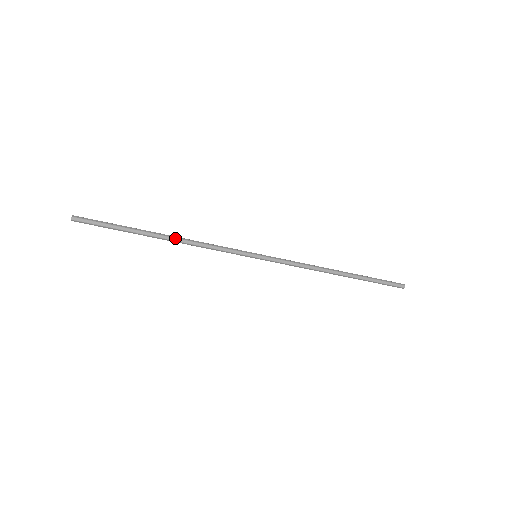
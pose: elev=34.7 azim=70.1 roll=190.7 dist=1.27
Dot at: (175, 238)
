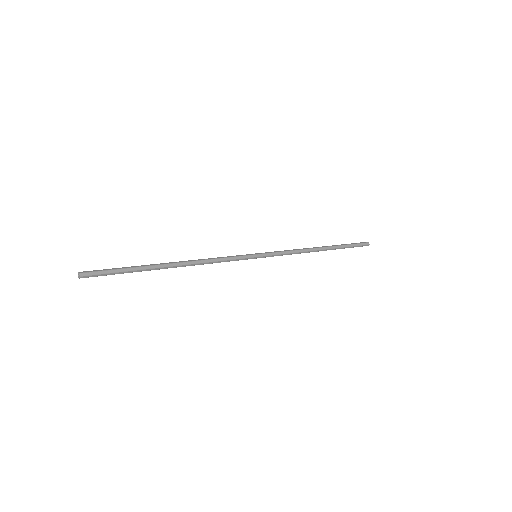
Dot at: (184, 262)
